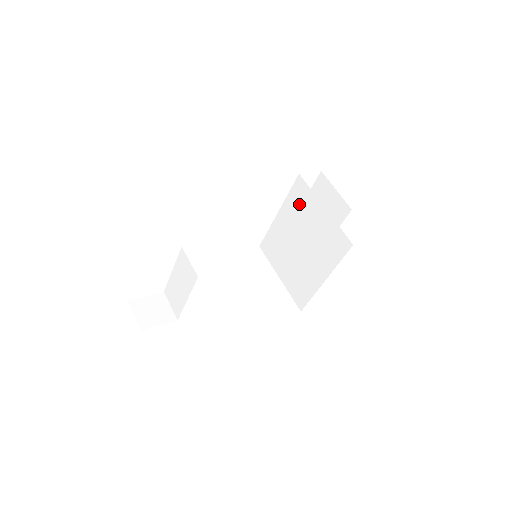
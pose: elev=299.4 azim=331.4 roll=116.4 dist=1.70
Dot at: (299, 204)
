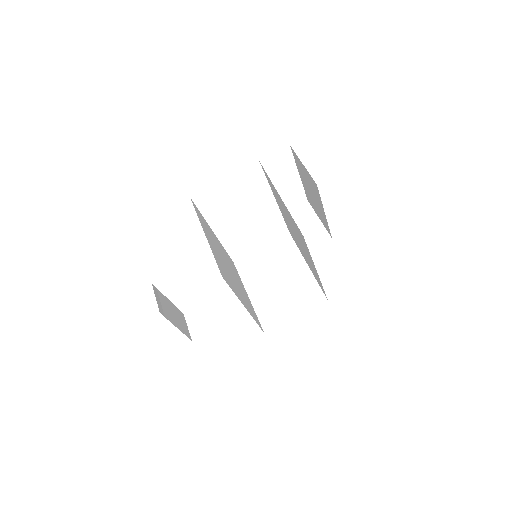
Dot at: (274, 192)
